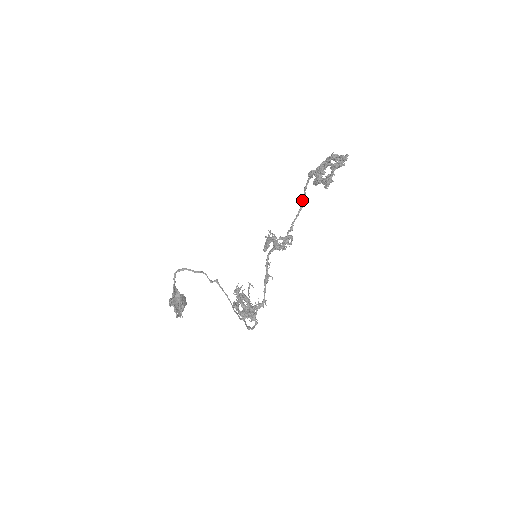
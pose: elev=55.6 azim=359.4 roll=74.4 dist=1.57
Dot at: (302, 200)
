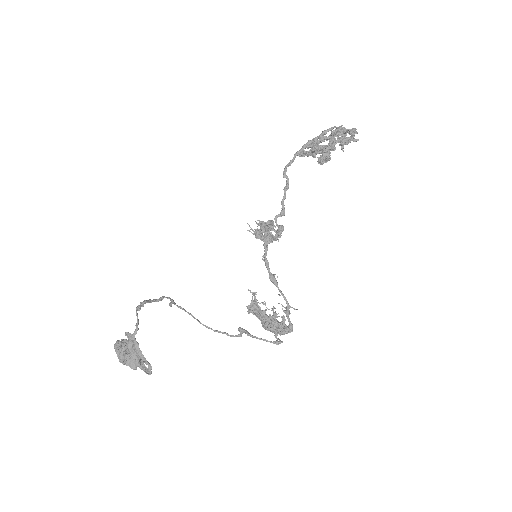
Dot at: (288, 178)
